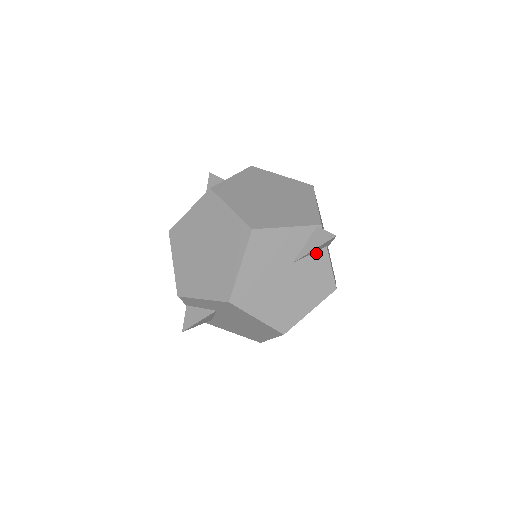
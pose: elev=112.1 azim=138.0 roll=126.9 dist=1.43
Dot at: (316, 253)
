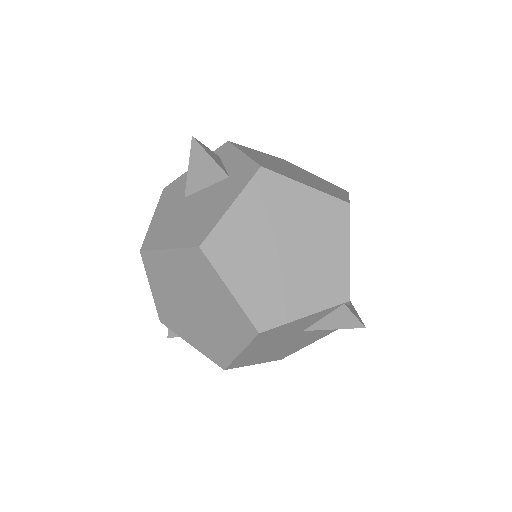
Dot at: occluded
